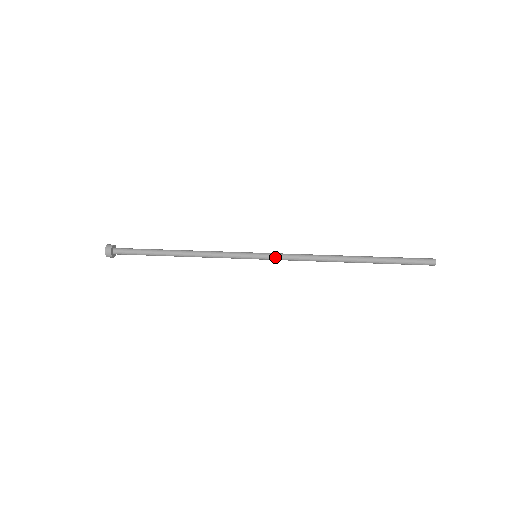
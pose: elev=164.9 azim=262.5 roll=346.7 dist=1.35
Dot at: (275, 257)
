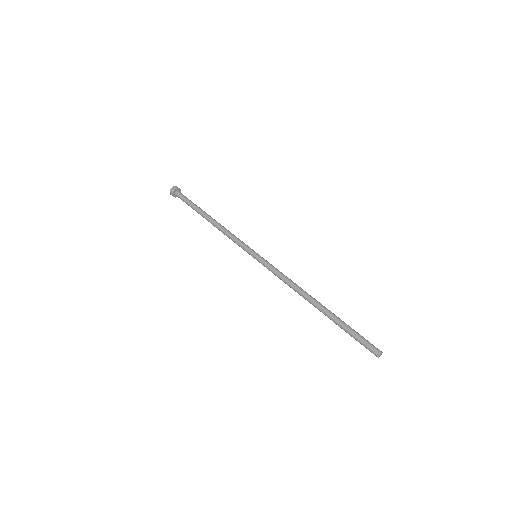
Dot at: (266, 267)
